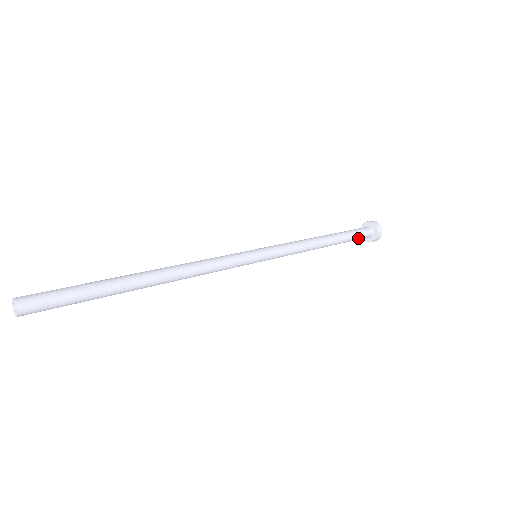
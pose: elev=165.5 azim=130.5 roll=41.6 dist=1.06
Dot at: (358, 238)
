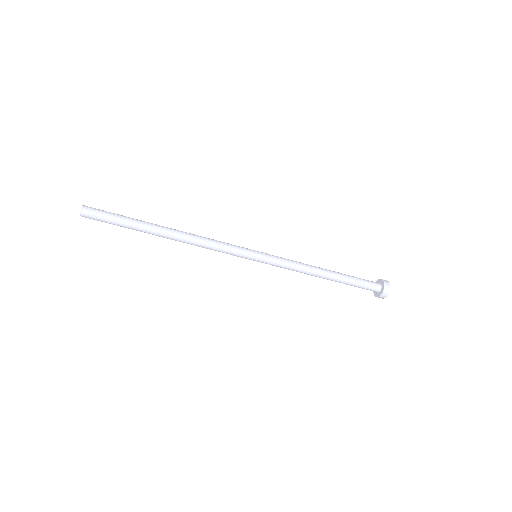
Dot at: (363, 285)
